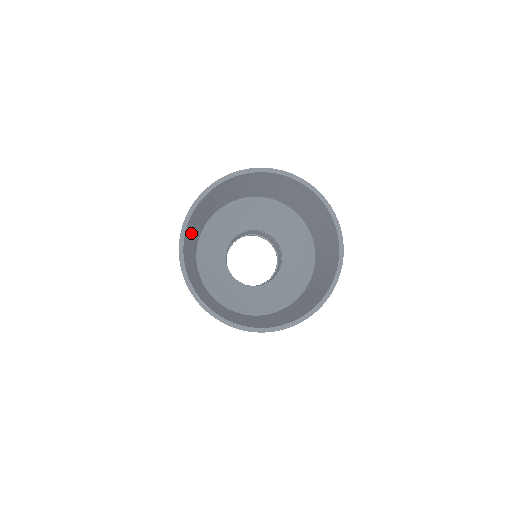
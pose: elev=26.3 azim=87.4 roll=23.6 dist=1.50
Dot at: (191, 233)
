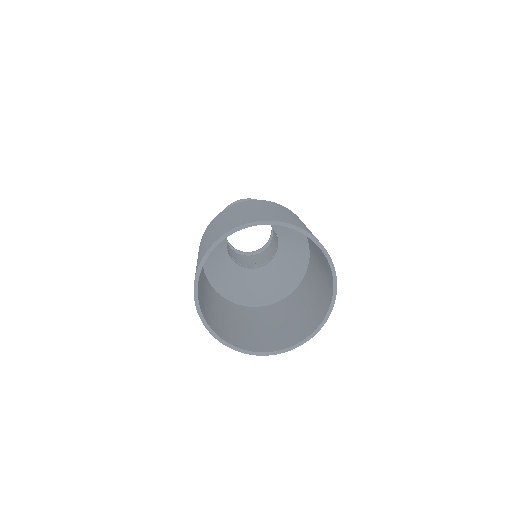
Dot at: occluded
